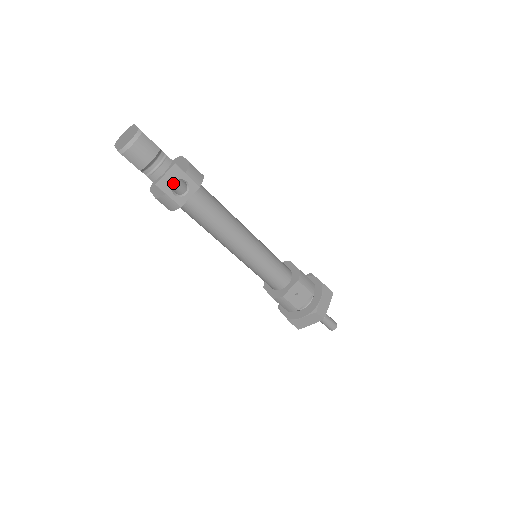
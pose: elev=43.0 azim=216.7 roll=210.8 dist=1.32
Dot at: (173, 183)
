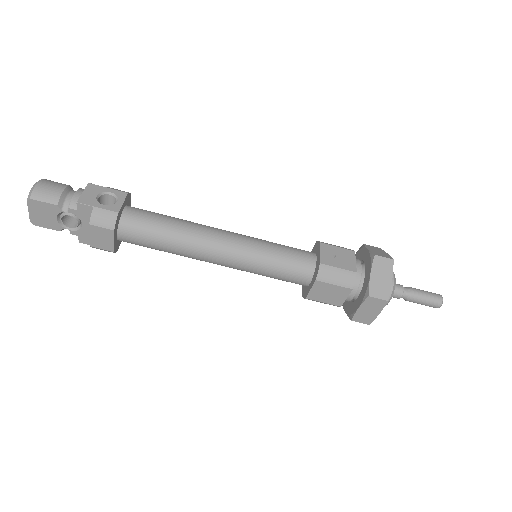
Dot at: (96, 197)
